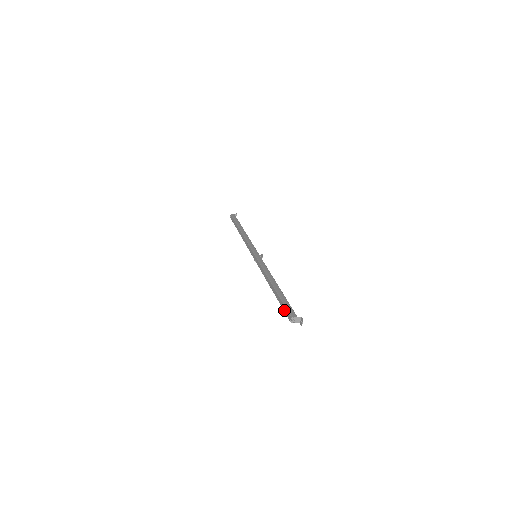
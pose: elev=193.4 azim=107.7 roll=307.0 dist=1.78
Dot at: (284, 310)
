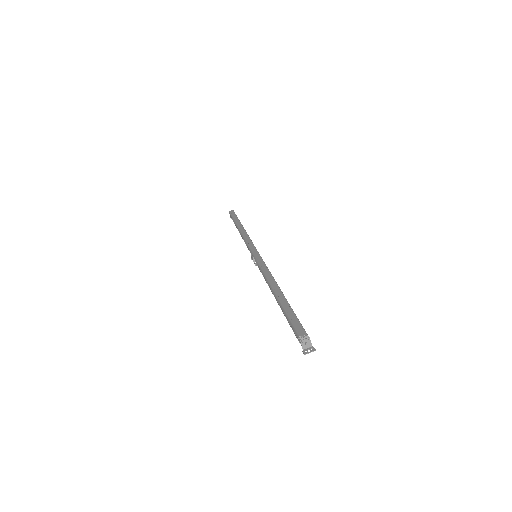
Dot at: (293, 320)
